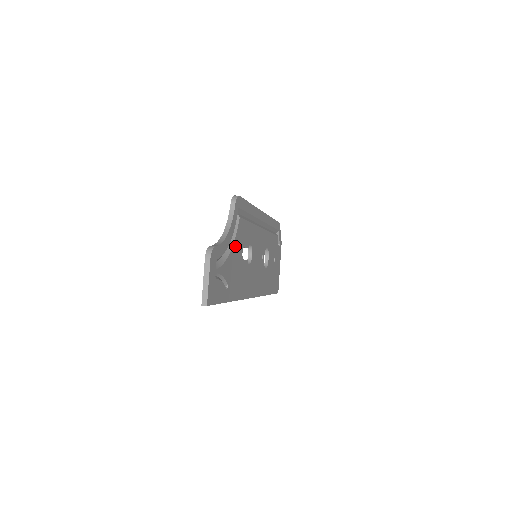
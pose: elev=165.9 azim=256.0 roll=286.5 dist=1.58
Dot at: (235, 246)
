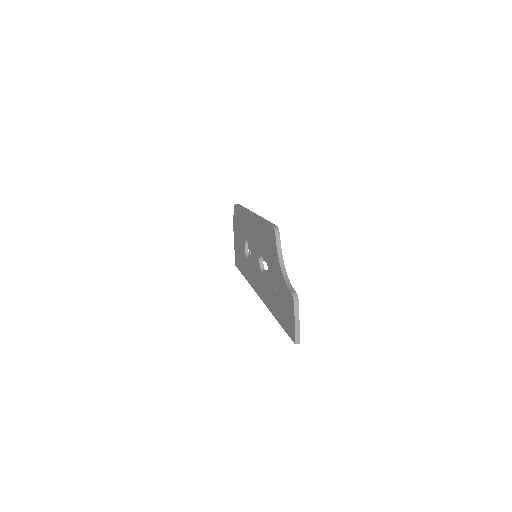
Dot at: occluded
